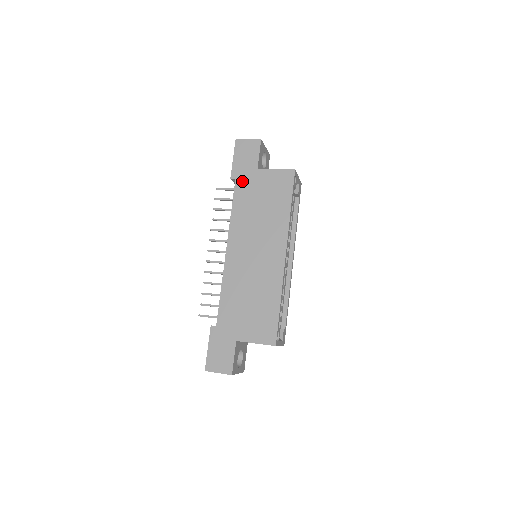
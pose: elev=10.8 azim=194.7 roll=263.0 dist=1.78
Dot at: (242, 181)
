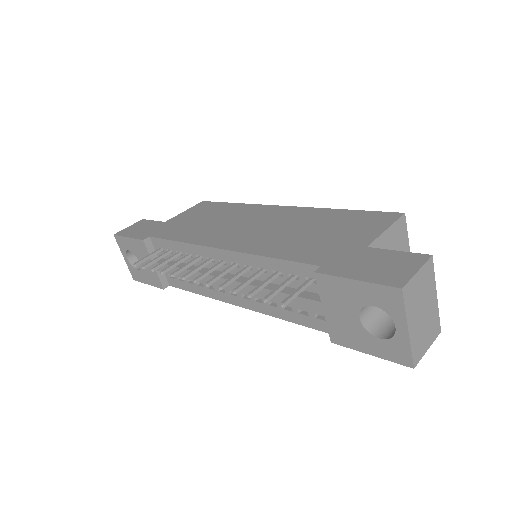
Dot at: (159, 232)
